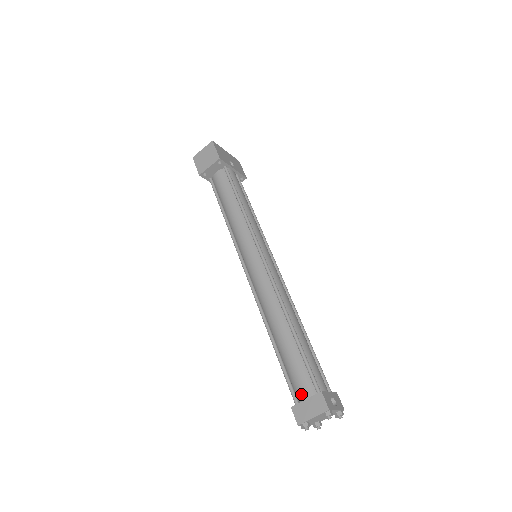
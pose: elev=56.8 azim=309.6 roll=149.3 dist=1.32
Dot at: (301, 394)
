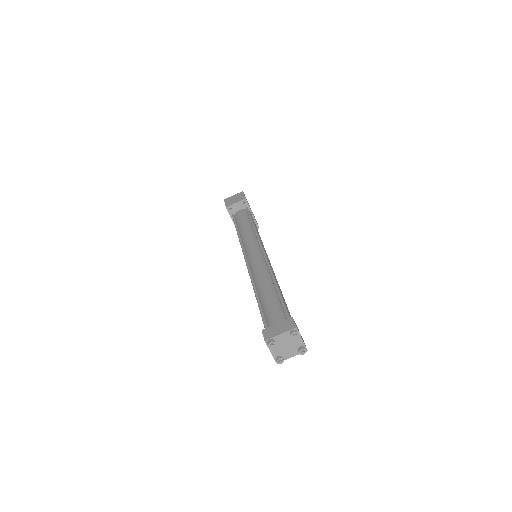
Dot at: (273, 322)
